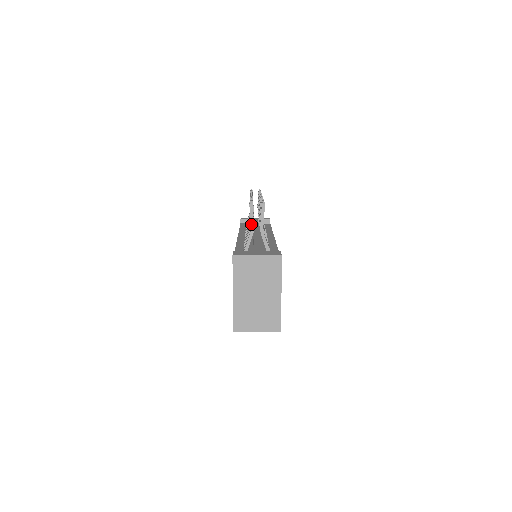
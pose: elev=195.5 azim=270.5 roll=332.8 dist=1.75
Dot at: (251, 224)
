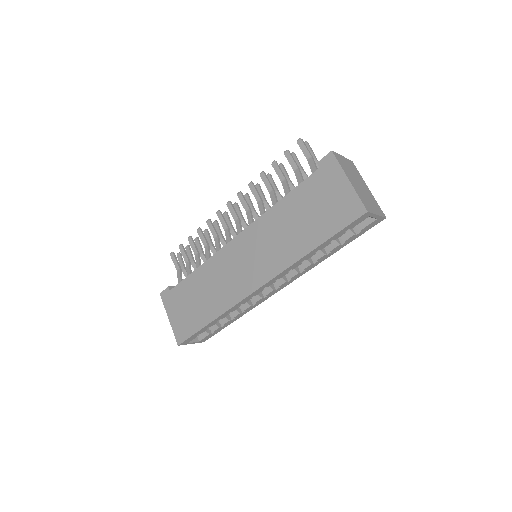
Dot at: (309, 152)
